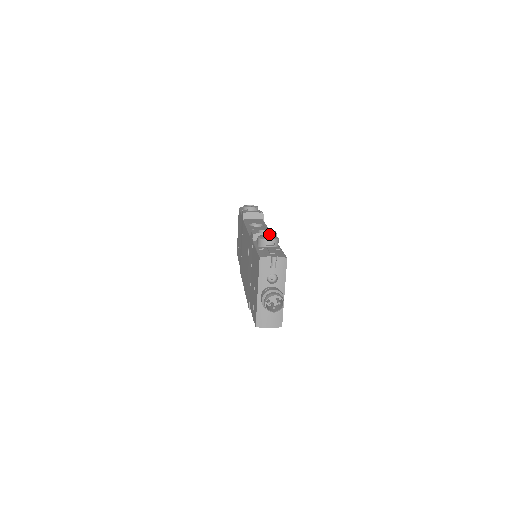
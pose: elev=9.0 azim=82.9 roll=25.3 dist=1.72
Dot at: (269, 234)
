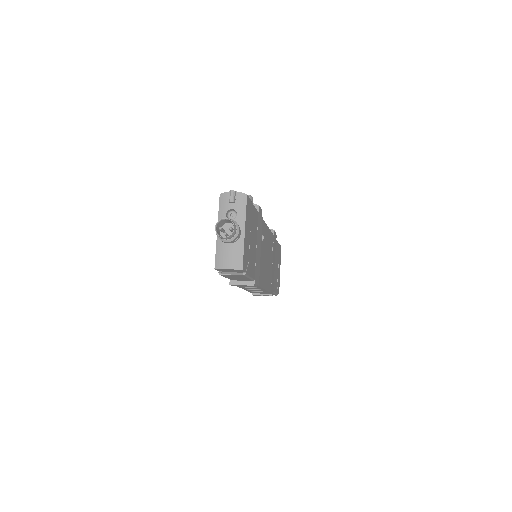
Dot at: occluded
